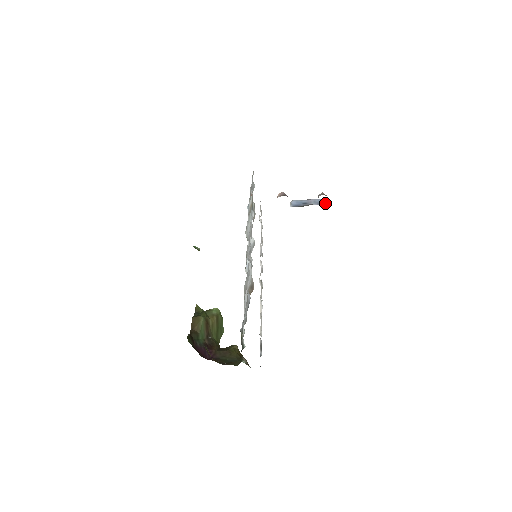
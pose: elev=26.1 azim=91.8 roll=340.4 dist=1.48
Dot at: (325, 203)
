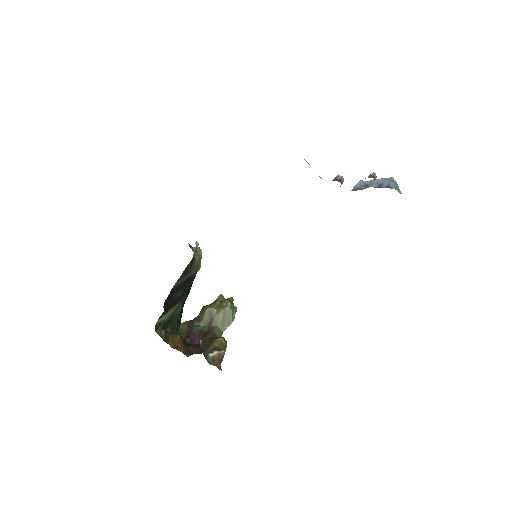
Dot at: (384, 184)
